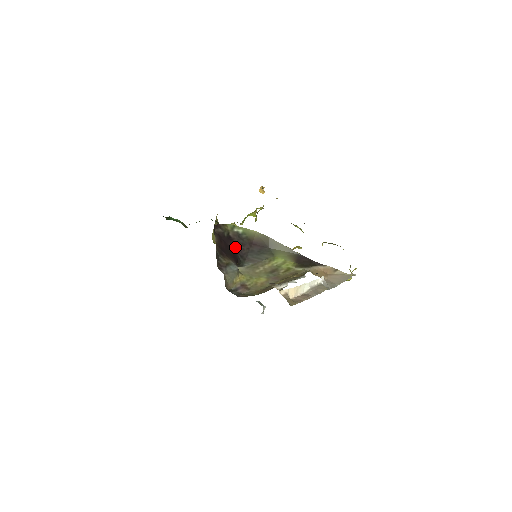
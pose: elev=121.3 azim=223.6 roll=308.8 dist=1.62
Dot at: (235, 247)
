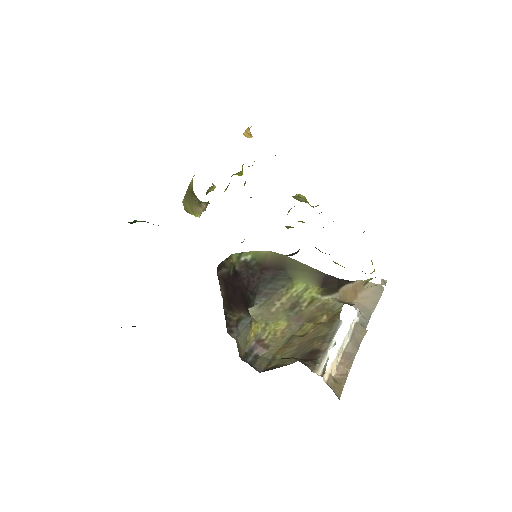
Dot at: (243, 283)
